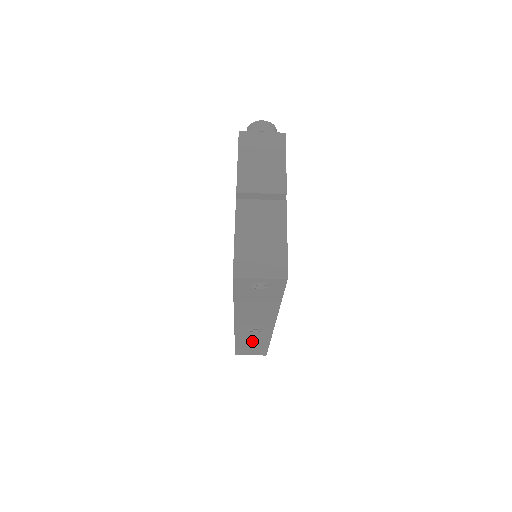
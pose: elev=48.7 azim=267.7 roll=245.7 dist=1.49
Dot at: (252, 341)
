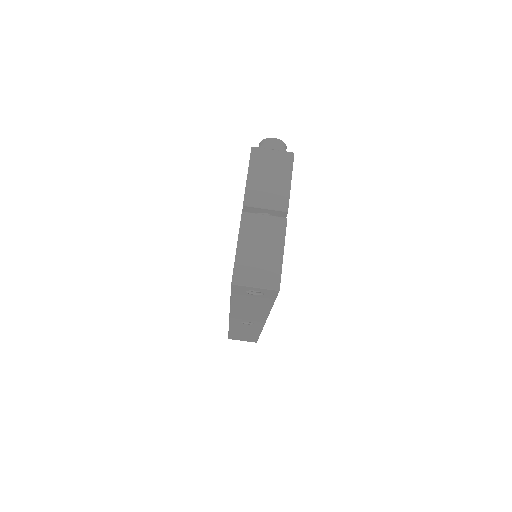
Dot at: (244, 331)
